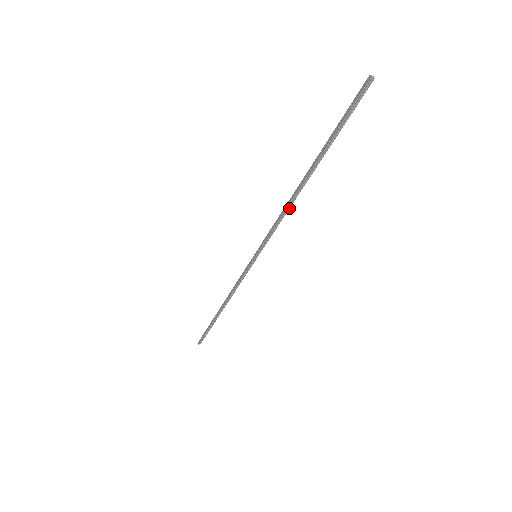
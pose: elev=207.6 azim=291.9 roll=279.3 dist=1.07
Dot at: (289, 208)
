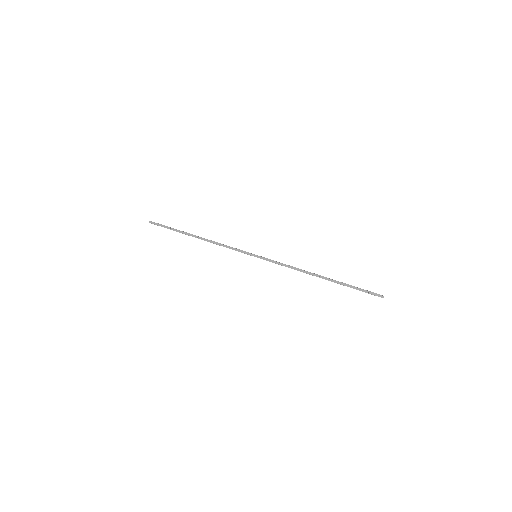
Dot at: (300, 271)
